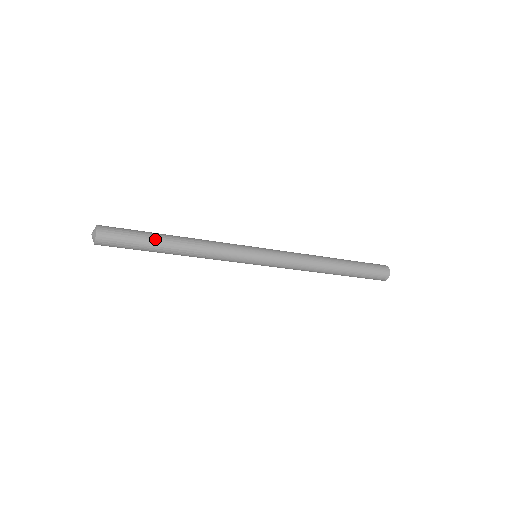
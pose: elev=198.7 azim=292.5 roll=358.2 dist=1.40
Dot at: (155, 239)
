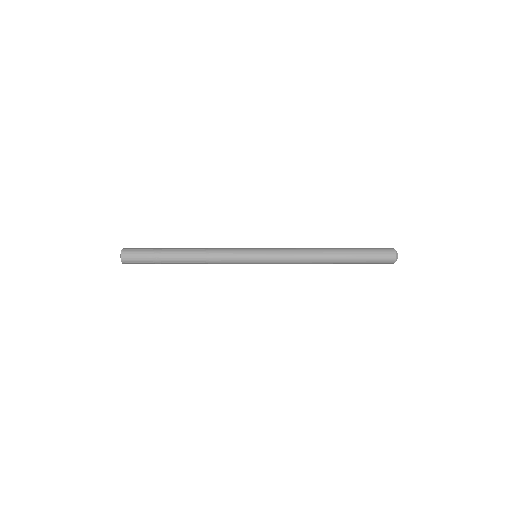
Dot at: (165, 252)
